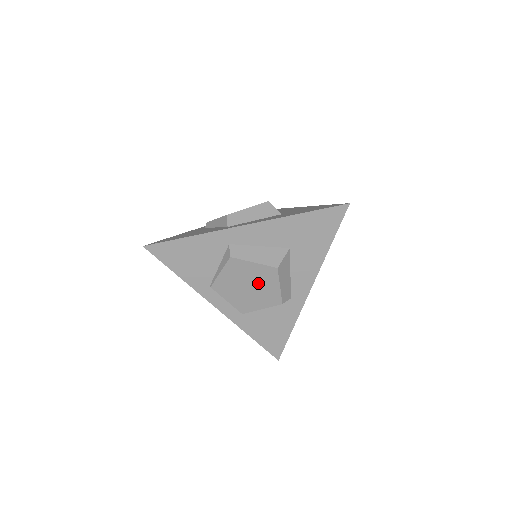
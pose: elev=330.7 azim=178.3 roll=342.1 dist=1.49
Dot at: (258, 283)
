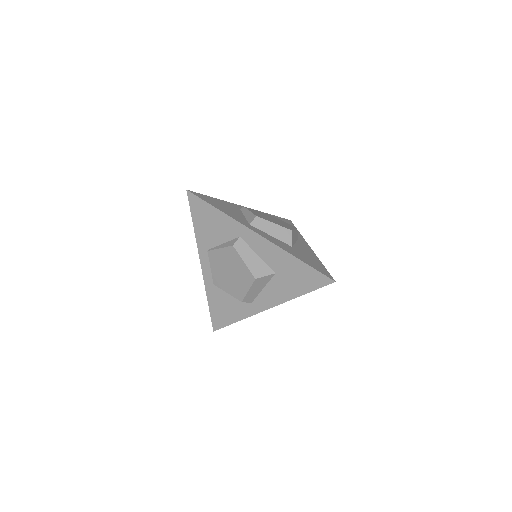
Dot at: (237, 276)
